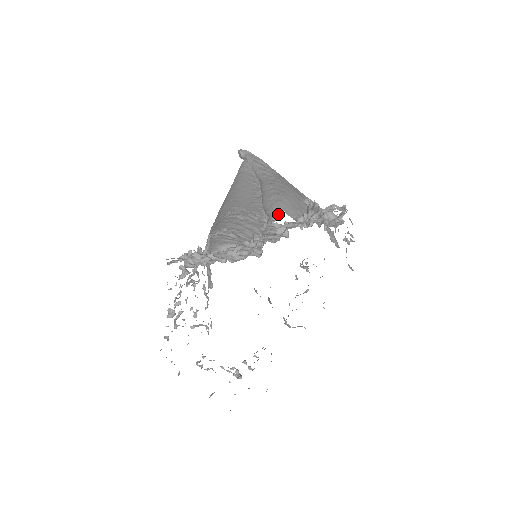
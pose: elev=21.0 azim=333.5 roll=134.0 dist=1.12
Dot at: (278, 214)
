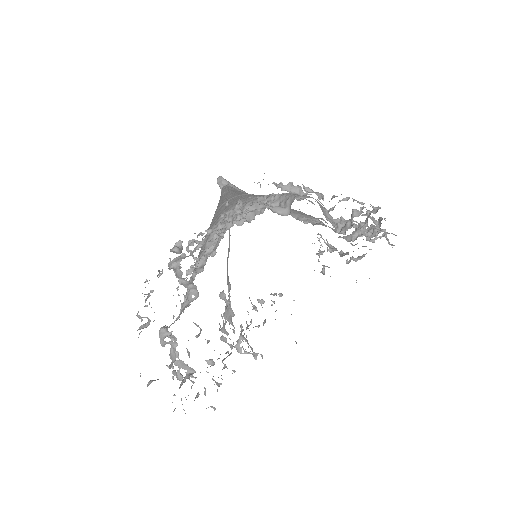
Dot at: occluded
